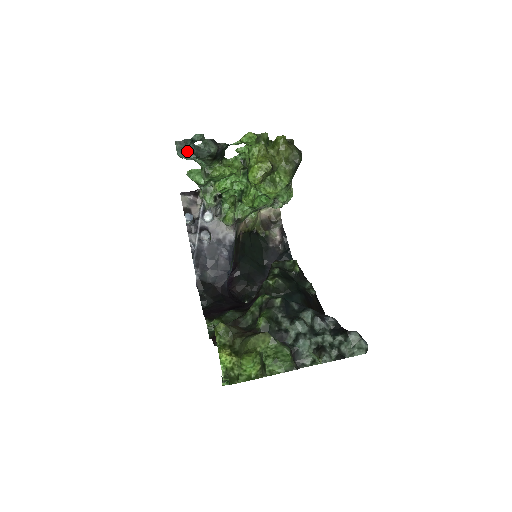
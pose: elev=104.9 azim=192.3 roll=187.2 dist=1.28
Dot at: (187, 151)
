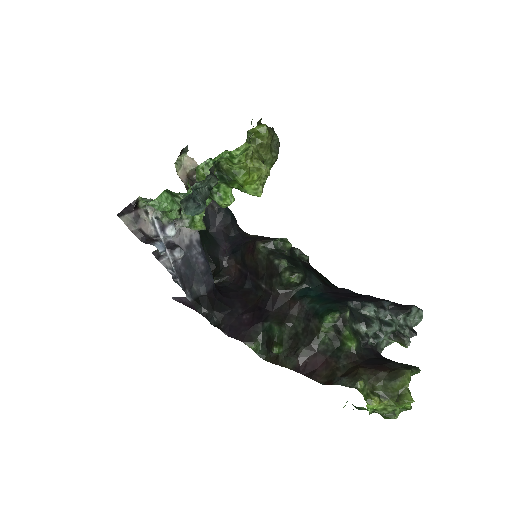
Dot at: (196, 205)
